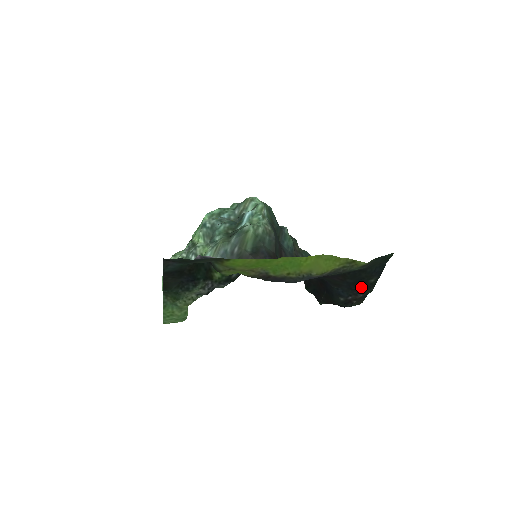
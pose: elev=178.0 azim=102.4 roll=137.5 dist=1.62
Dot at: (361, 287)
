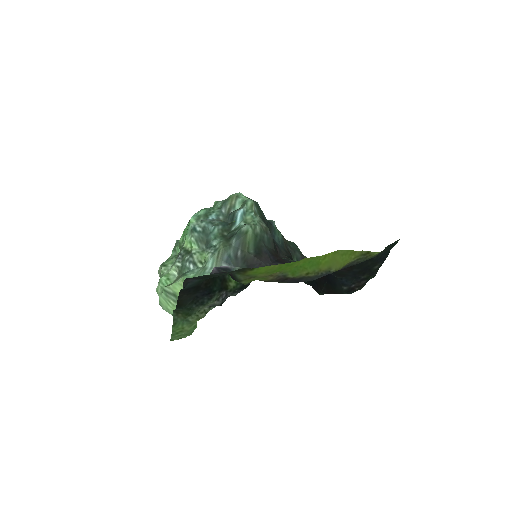
Dot at: (365, 274)
